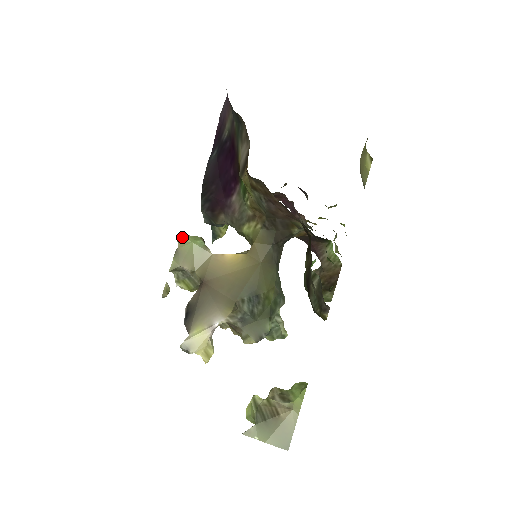
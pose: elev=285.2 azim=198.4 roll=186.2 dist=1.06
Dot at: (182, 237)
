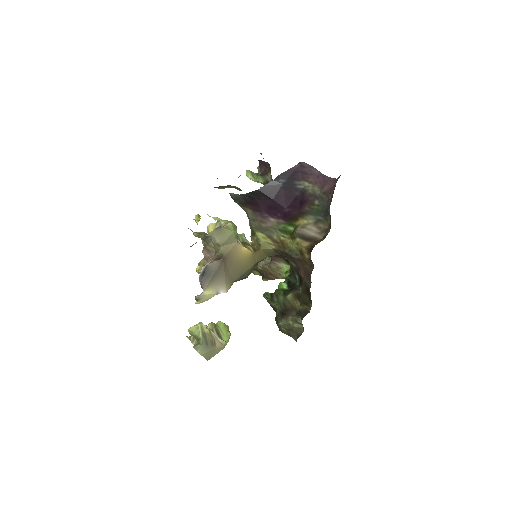
Dot at: (231, 225)
